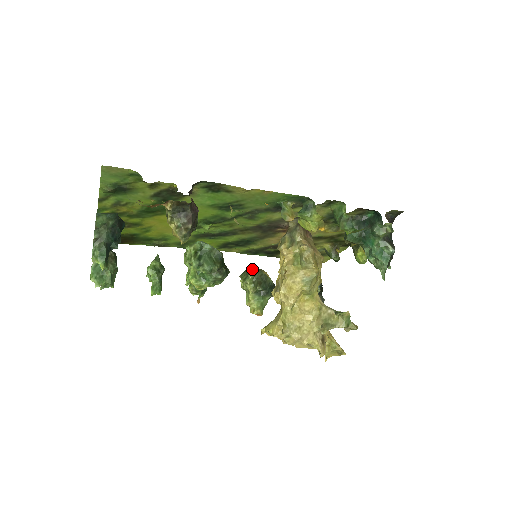
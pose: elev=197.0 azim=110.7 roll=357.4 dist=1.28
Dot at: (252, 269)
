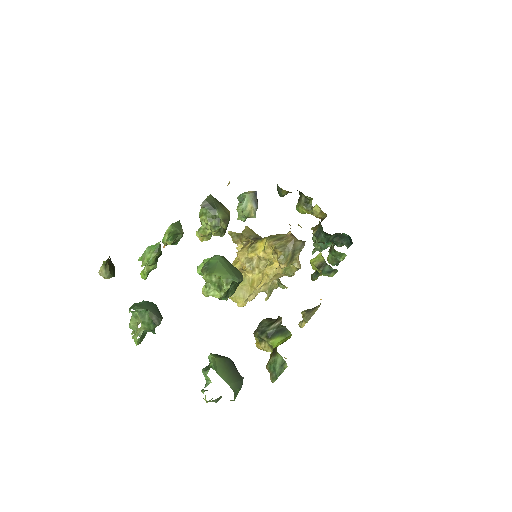
Dot at: (227, 224)
